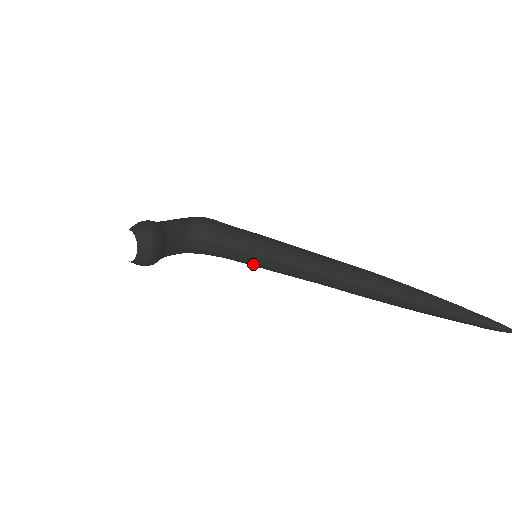
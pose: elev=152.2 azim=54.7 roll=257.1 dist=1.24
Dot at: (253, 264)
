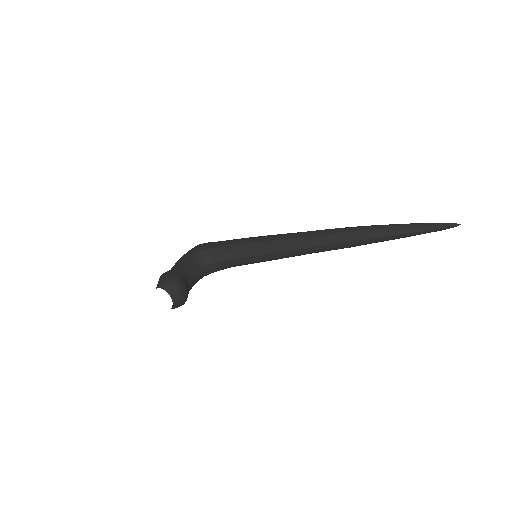
Dot at: (256, 262)
